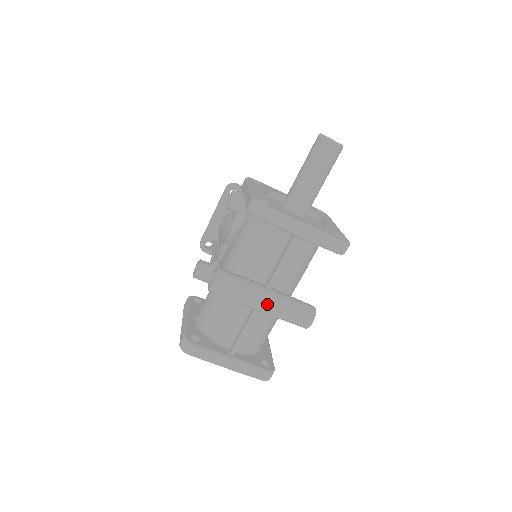
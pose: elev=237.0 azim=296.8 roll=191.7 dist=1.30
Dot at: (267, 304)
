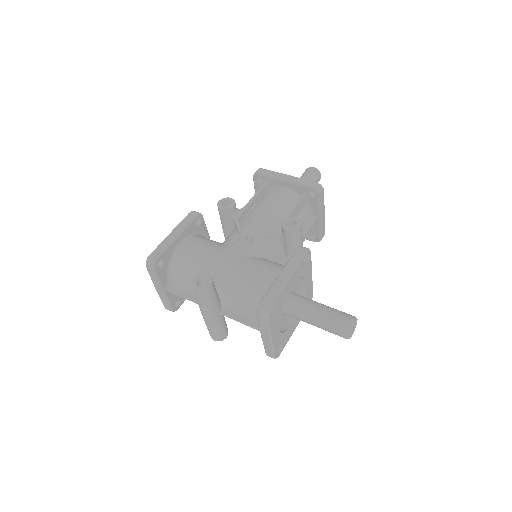
Dot at: (207, 319)
